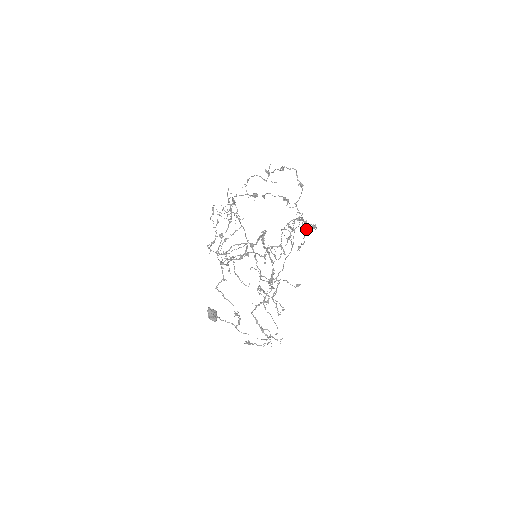
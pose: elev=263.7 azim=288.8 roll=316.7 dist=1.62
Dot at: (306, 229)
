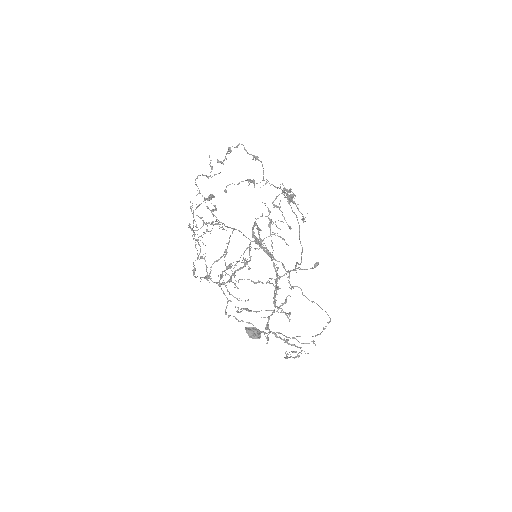
Dot at: occluded
